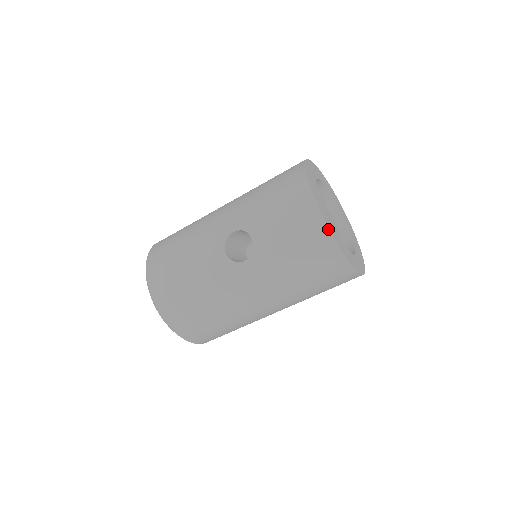
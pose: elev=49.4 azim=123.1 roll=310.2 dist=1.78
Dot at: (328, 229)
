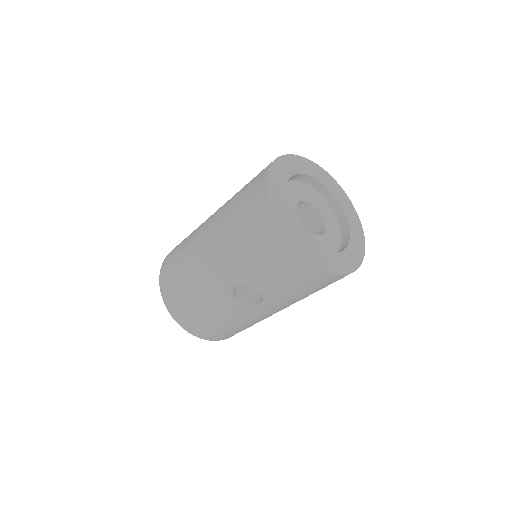
Dot at: (326, 272)
